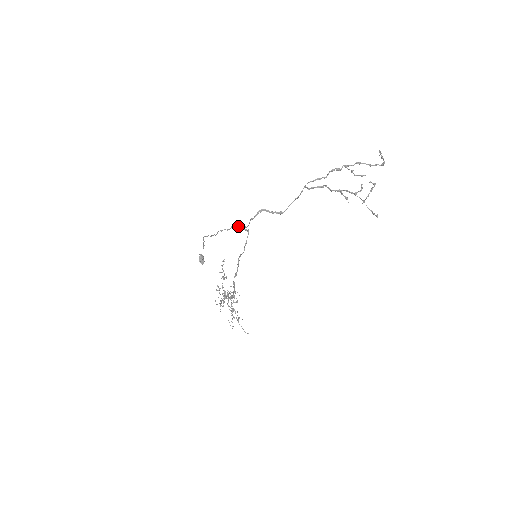
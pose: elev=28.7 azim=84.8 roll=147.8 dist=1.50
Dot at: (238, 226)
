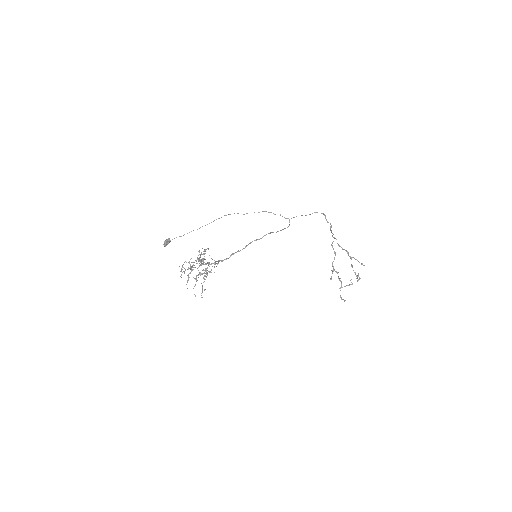
Dot at: occluded
